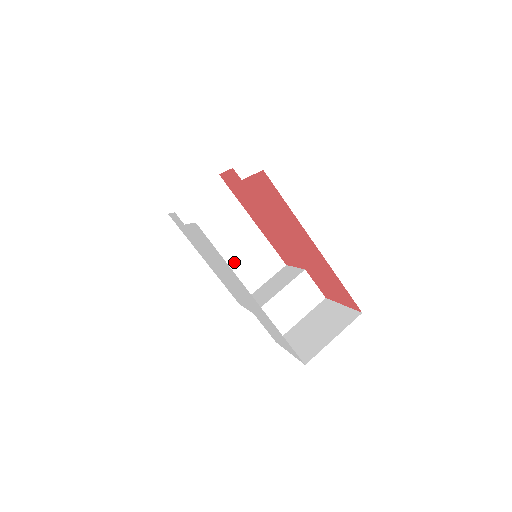
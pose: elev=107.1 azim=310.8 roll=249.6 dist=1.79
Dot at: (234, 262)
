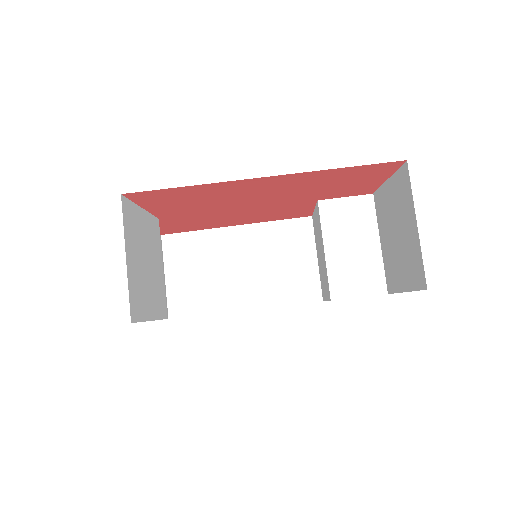
Dot at: (268, 277)
